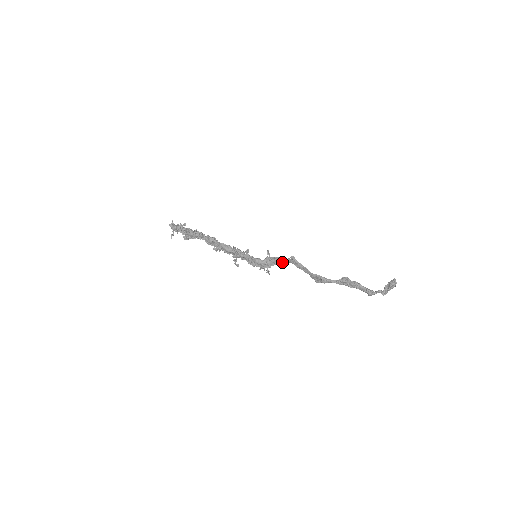
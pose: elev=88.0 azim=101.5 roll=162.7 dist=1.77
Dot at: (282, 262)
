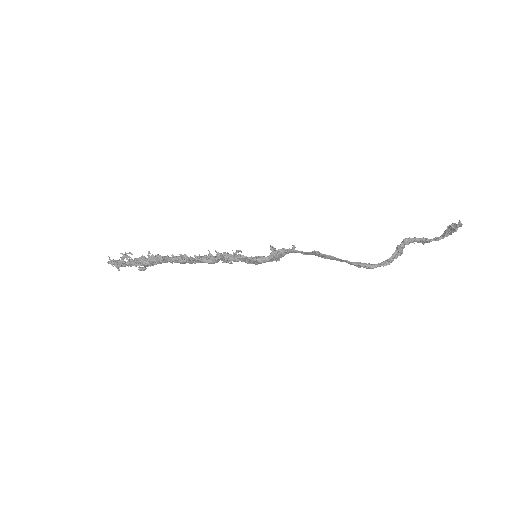
Dot at: occluded
